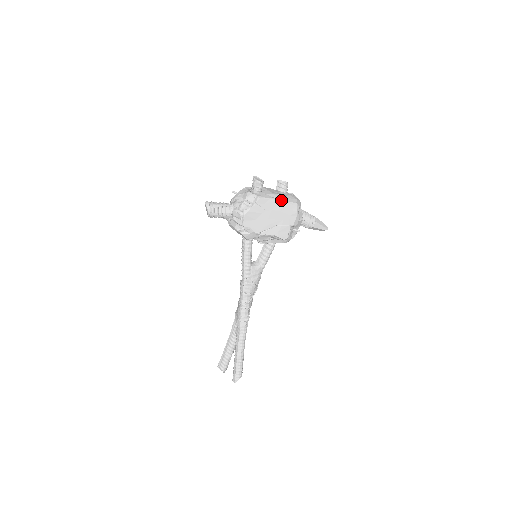
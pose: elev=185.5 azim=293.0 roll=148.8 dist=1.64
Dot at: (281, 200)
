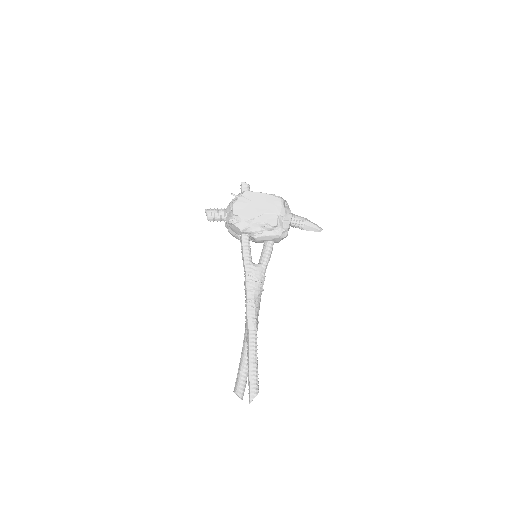
Dot at: (264, 193)
